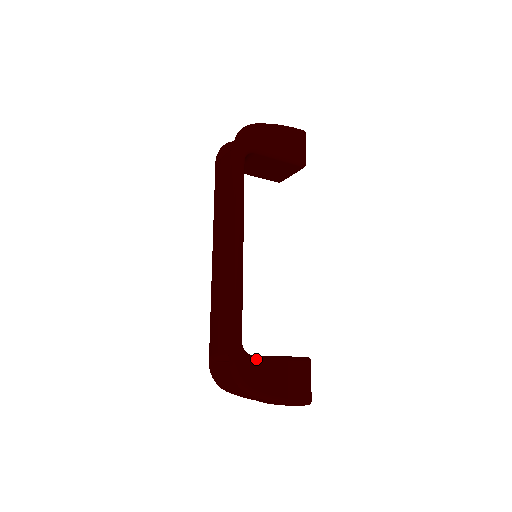
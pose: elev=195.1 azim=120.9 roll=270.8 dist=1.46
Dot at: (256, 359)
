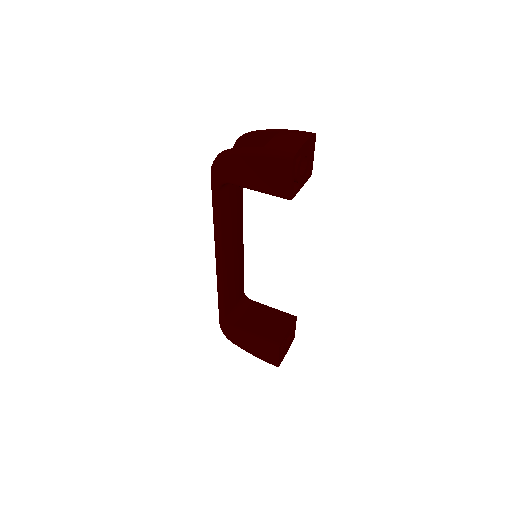
Dot at: (234, 329)
